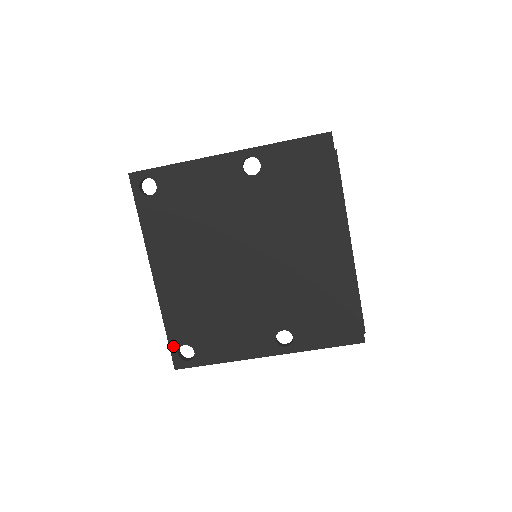
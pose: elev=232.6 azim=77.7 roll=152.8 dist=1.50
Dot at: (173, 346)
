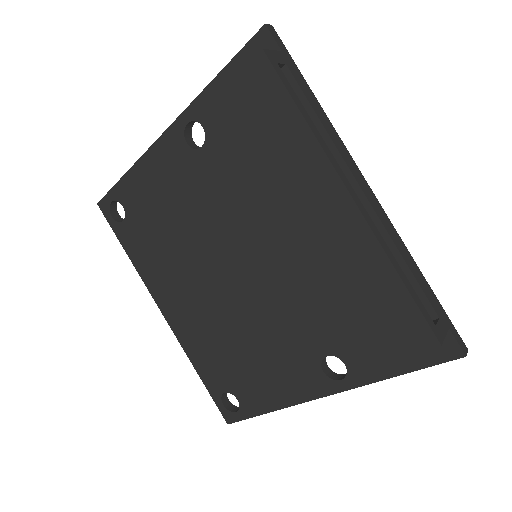
Dot at: (214, 395)
